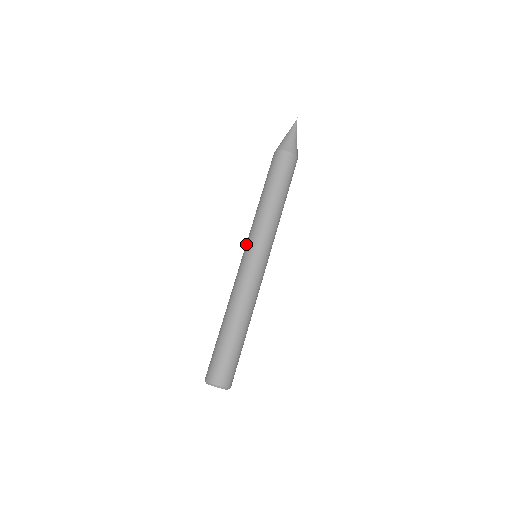
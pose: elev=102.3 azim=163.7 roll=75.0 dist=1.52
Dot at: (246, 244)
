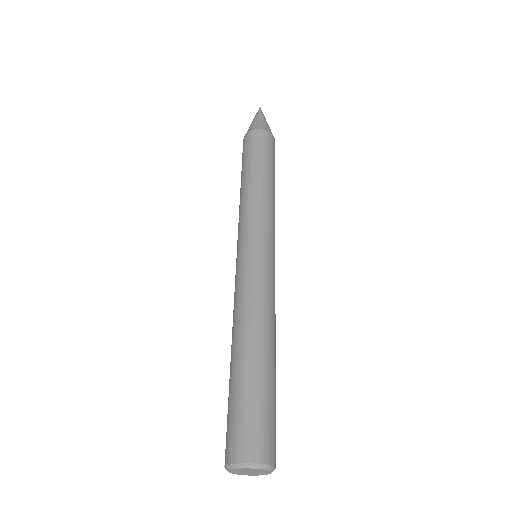
Dot at: (246, 236)
